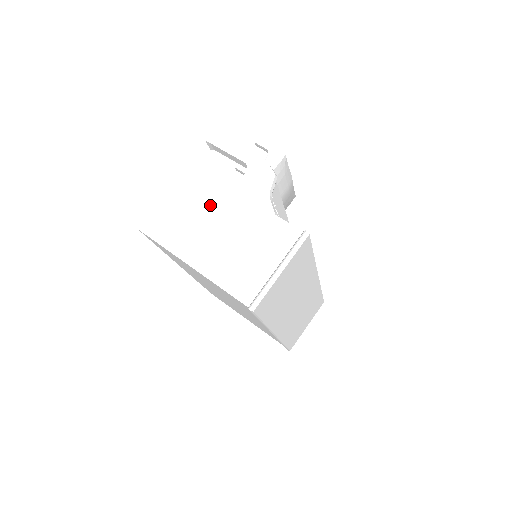
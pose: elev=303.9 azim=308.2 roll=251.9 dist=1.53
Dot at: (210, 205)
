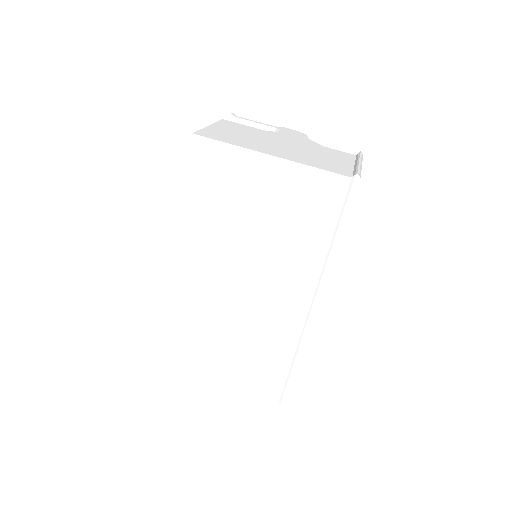
Dot at: (262, 135)
